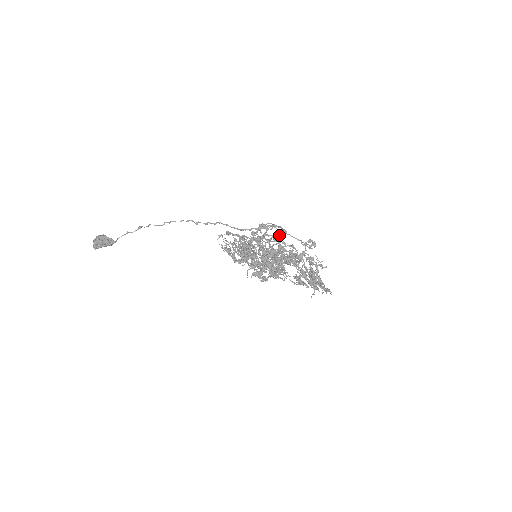
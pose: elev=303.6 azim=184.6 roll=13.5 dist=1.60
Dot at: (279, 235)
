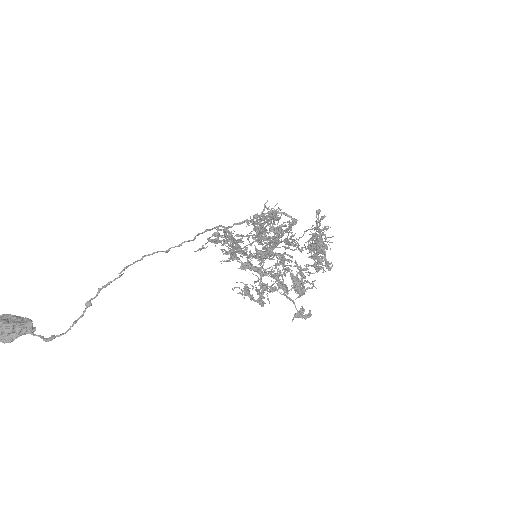
Dot at: occluded
